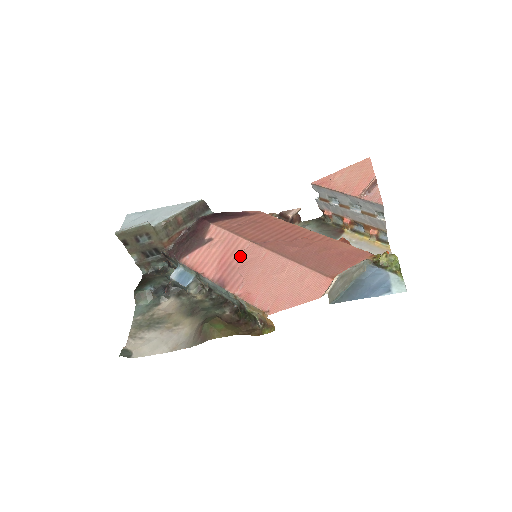
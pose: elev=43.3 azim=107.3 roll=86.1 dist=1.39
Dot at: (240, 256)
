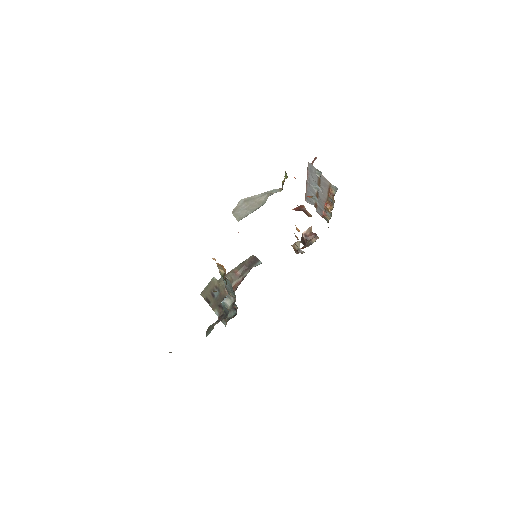
Dot at: occluded
